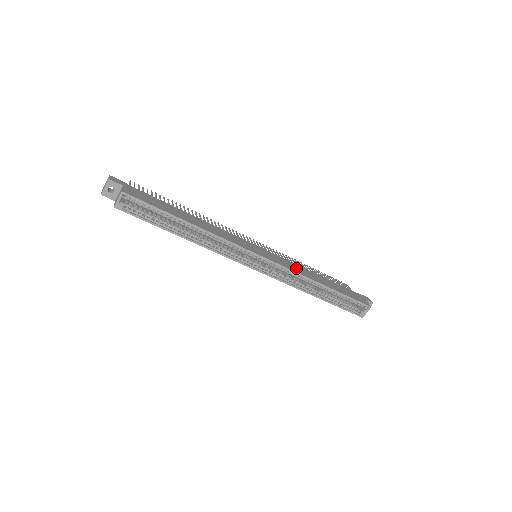
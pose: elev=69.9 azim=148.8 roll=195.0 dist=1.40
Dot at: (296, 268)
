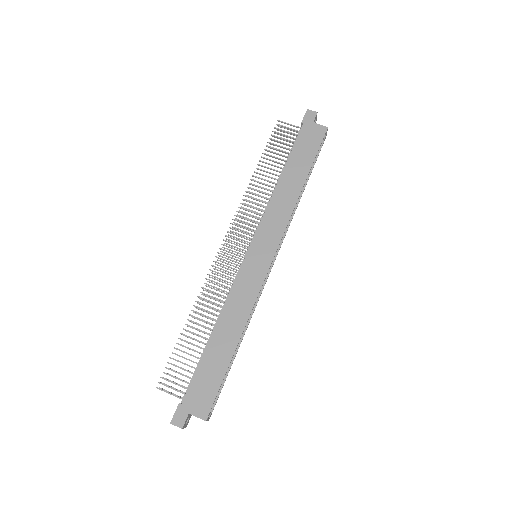
Dot at: (279, 213)
